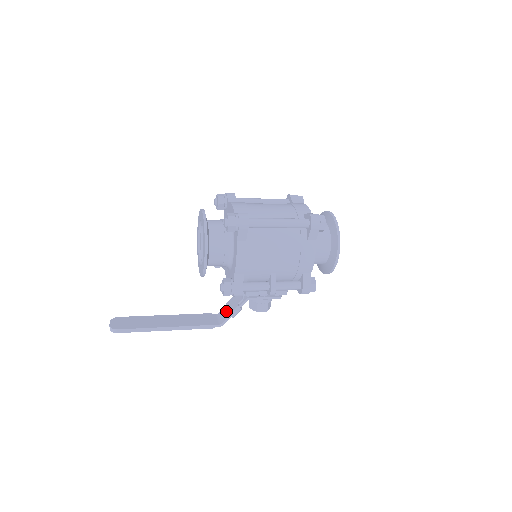
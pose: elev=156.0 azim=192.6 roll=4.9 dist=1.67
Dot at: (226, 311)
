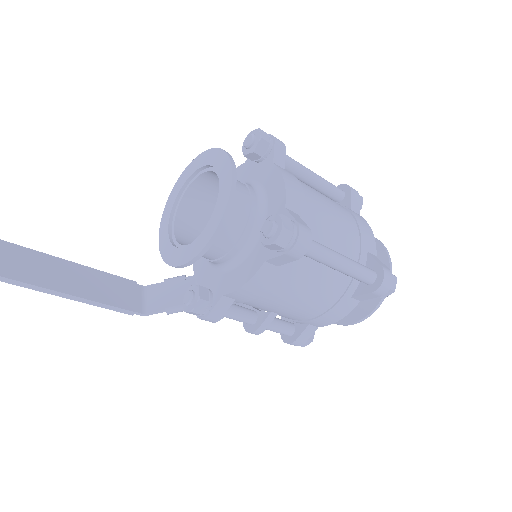
Dot at: (161, 295)
